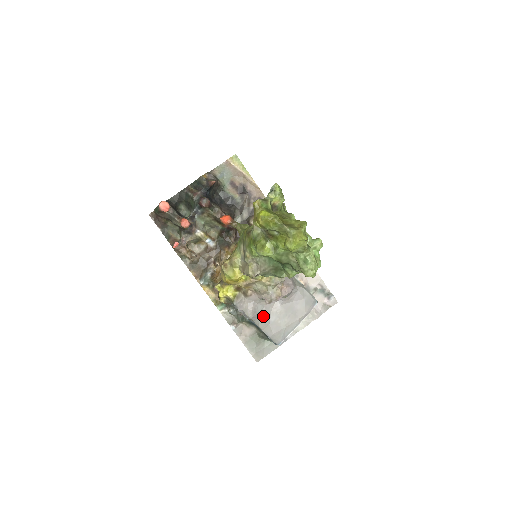
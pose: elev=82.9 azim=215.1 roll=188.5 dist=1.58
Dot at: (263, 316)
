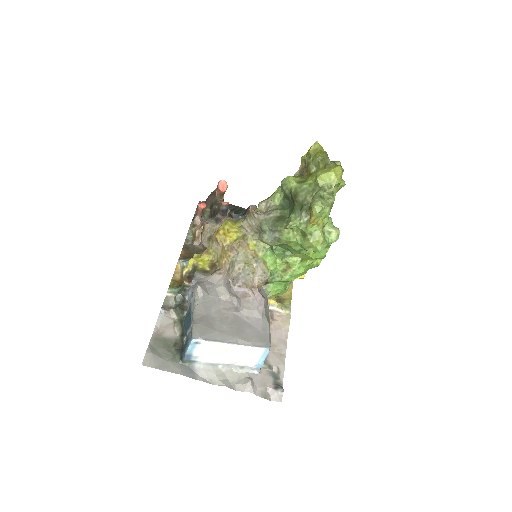
Dot at: (208, 303)
